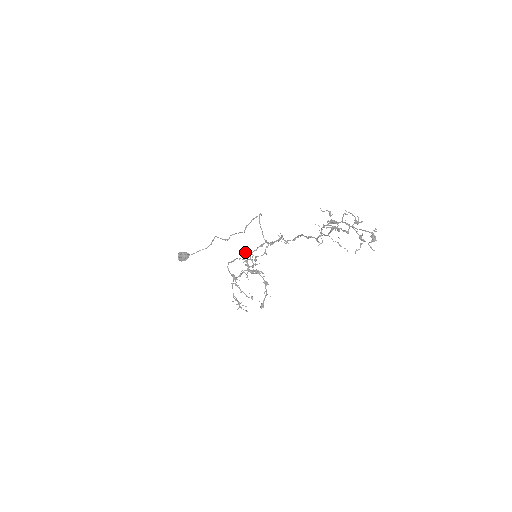
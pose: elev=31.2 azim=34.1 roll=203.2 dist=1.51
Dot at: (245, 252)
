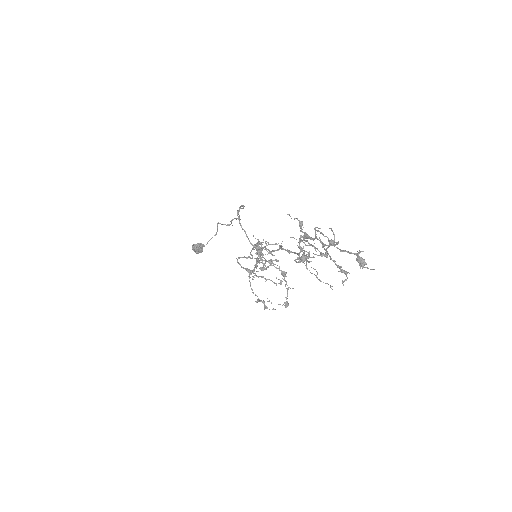
Dot at: (253, 236)
